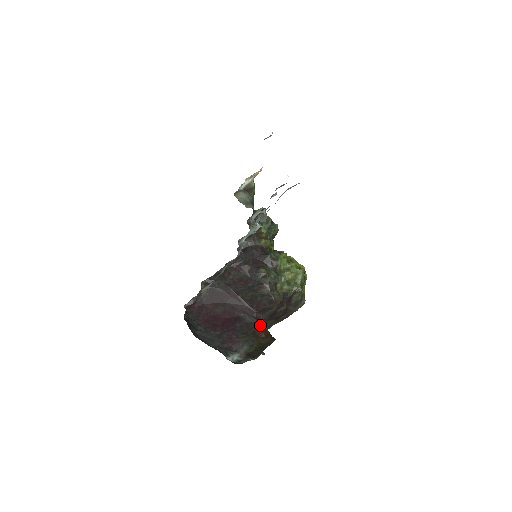
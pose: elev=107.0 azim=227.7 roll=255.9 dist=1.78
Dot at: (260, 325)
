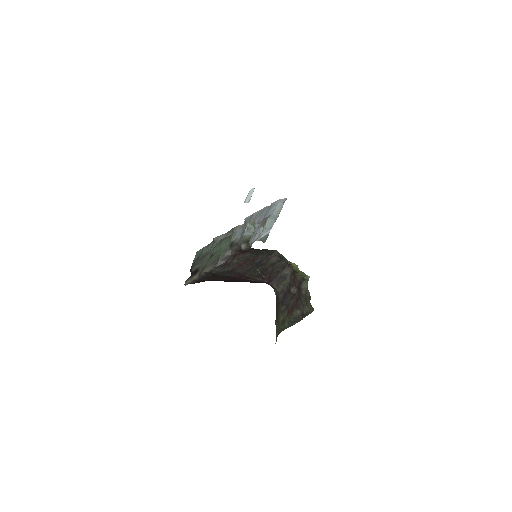
Dot at: occluded
